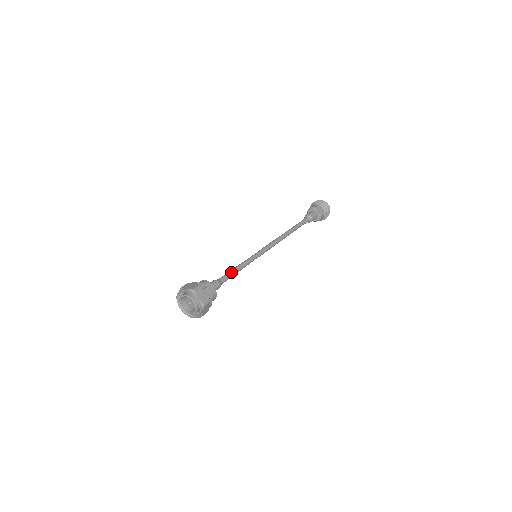
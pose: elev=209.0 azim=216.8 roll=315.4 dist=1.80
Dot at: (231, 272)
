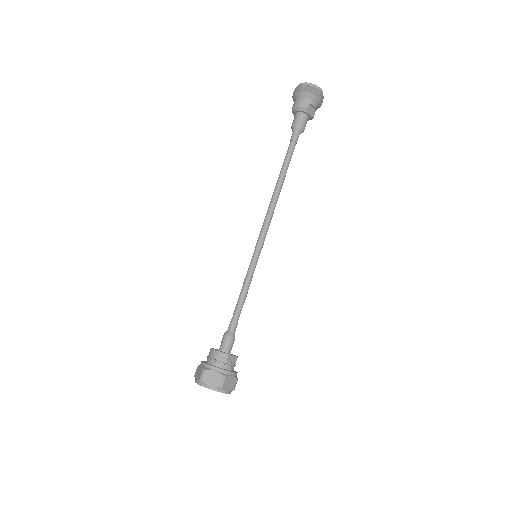
Dot at: (240, 309)
